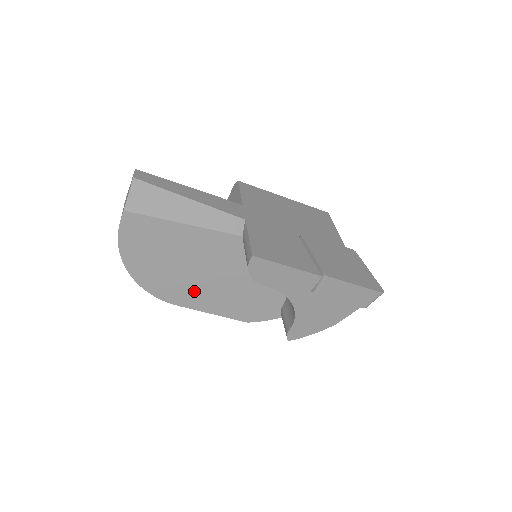
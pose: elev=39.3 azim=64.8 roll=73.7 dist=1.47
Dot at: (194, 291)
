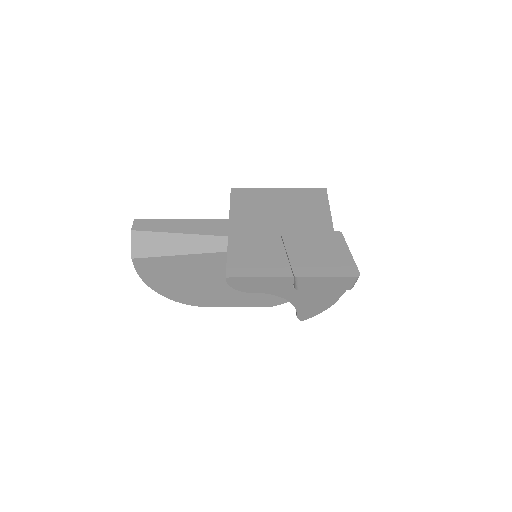
Dot at: (215, 295)
